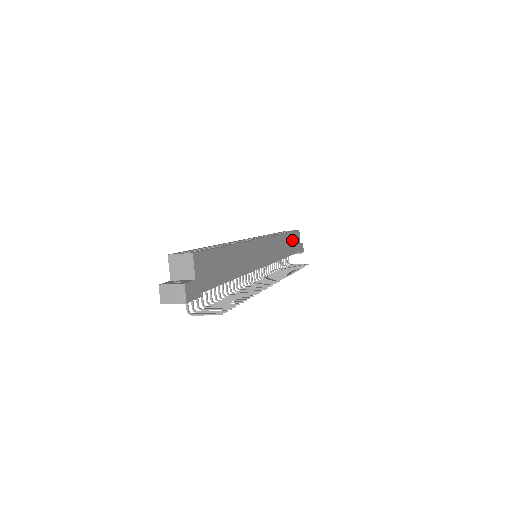
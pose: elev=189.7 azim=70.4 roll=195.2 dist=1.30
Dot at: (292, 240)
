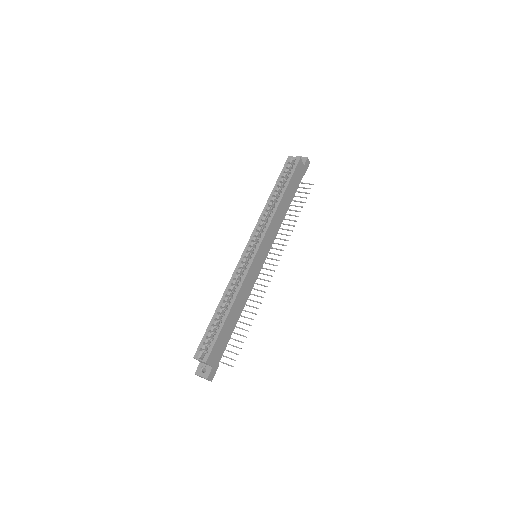
Dot at: (292, 185)
